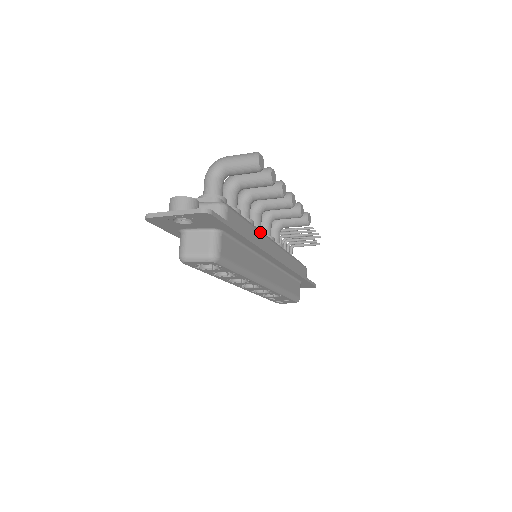
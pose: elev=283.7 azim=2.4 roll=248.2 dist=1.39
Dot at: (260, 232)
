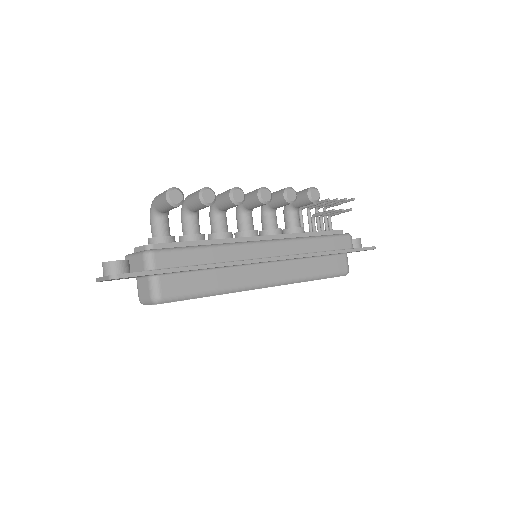
Dot at: (226, 247)
